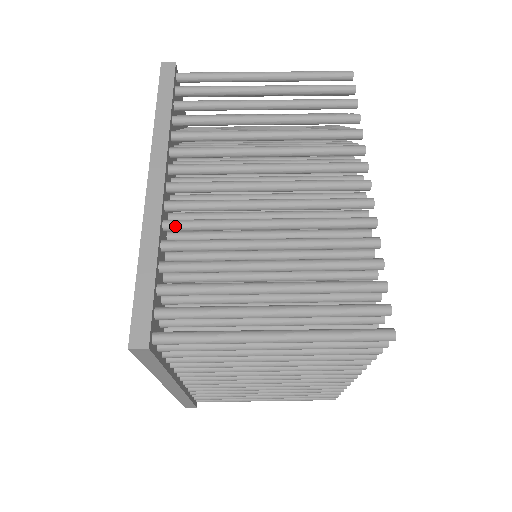
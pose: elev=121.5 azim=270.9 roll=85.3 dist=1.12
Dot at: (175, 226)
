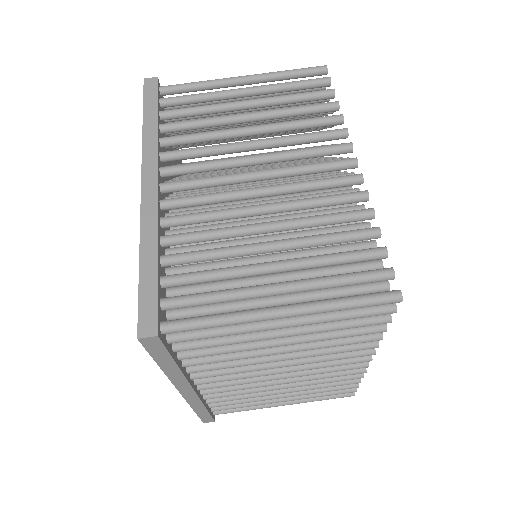
Dot at: occluded
